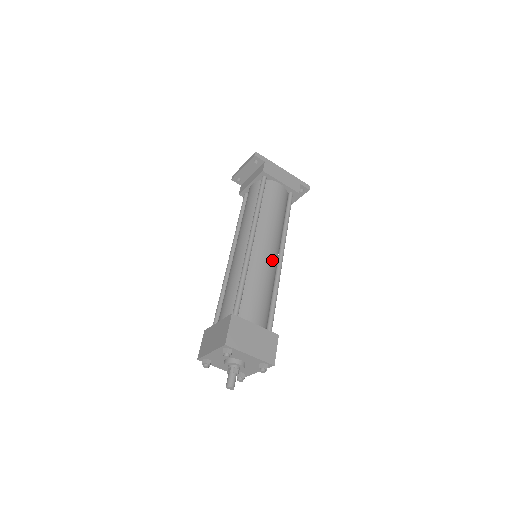
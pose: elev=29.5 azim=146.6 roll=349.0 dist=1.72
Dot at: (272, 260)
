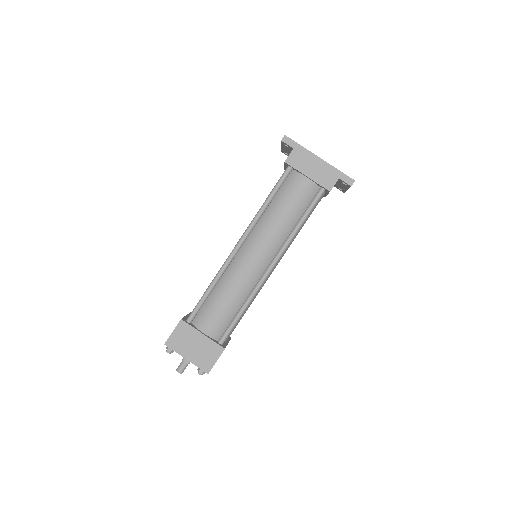
Dot at: (254, 271)
